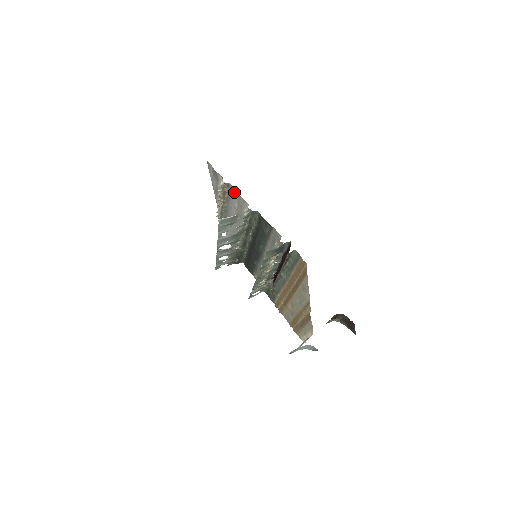
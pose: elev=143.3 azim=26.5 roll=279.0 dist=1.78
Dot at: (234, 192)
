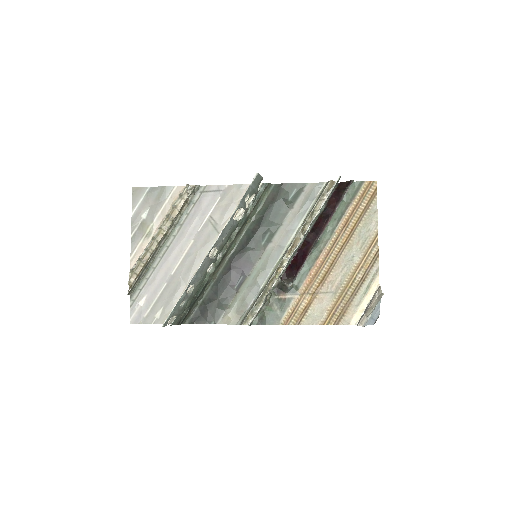
Dot at: (212, 191)
